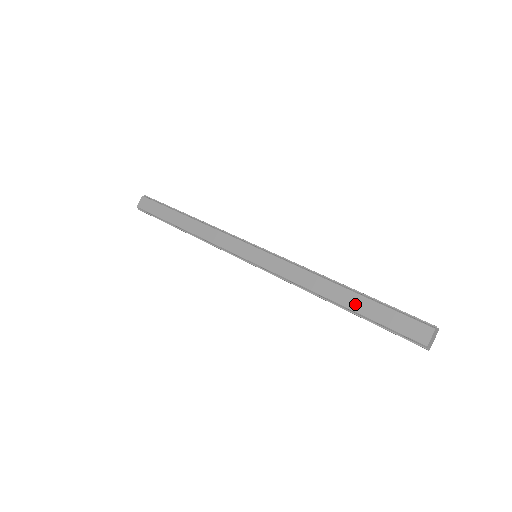
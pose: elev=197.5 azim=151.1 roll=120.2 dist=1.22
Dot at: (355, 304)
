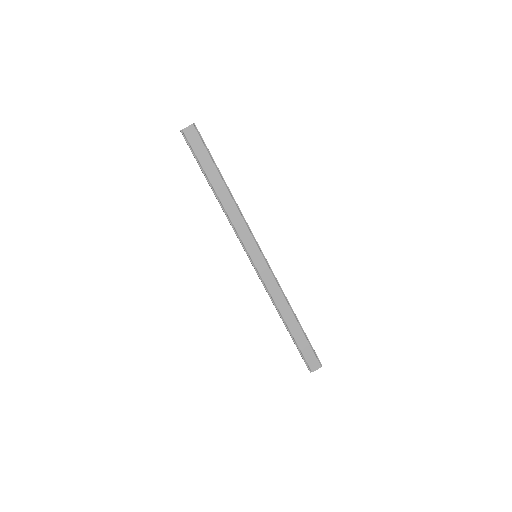
Dot at: (295, 332)
